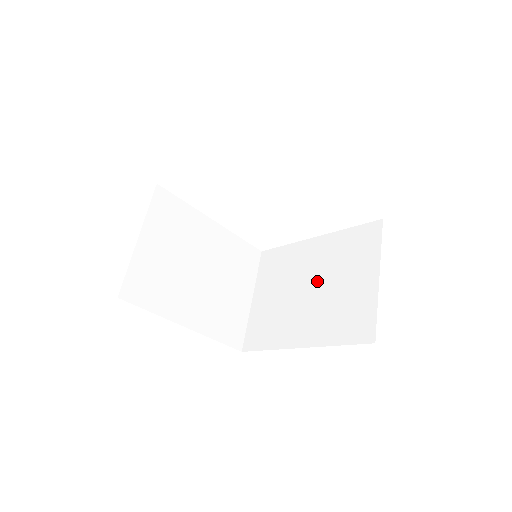
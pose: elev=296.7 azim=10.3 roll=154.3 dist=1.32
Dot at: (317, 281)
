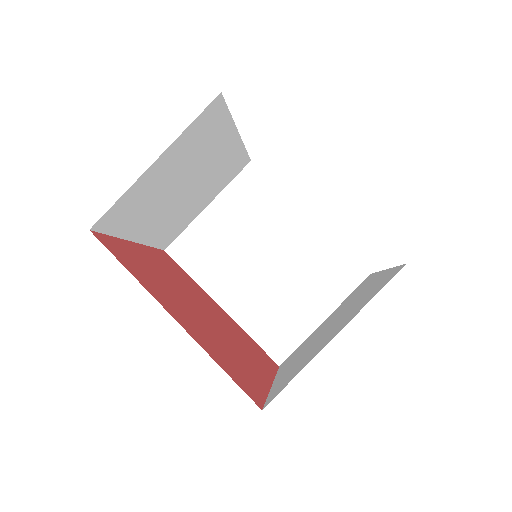
Dot at: (278, 264)
